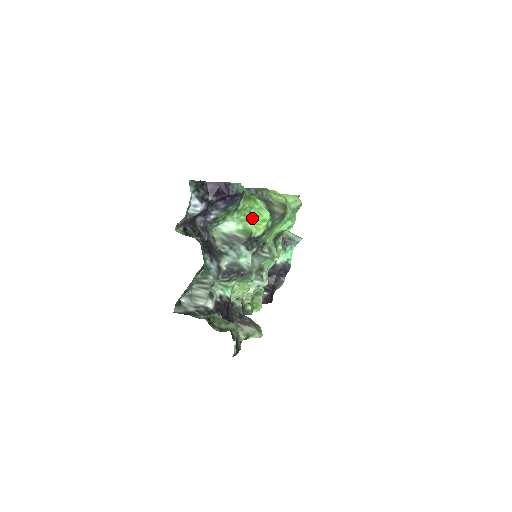
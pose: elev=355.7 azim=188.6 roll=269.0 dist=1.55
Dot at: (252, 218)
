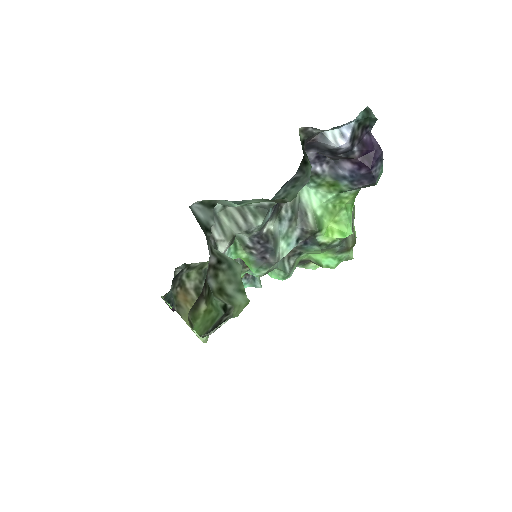
Dot at: (335, 218)
